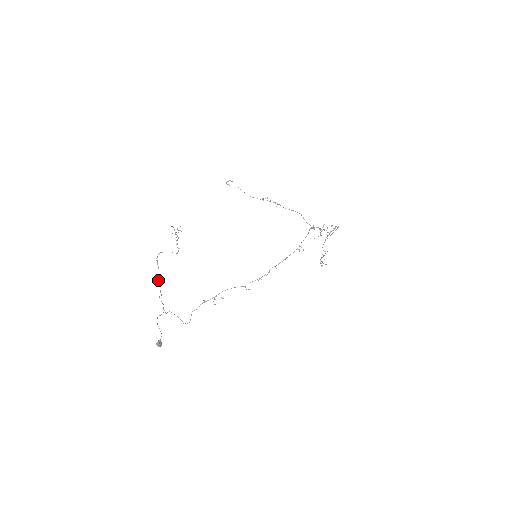
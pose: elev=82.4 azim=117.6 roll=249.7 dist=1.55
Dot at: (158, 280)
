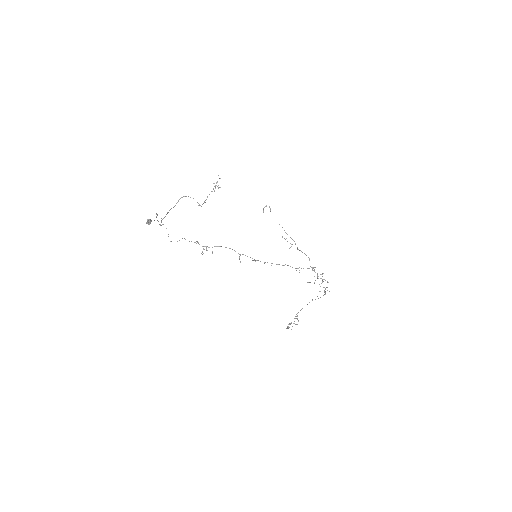
Dot at: (168, 212)
